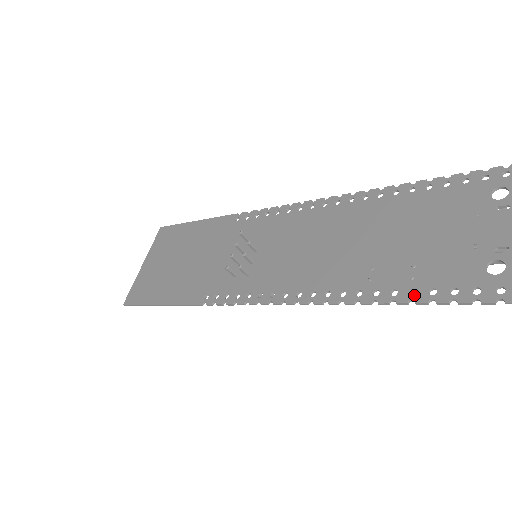
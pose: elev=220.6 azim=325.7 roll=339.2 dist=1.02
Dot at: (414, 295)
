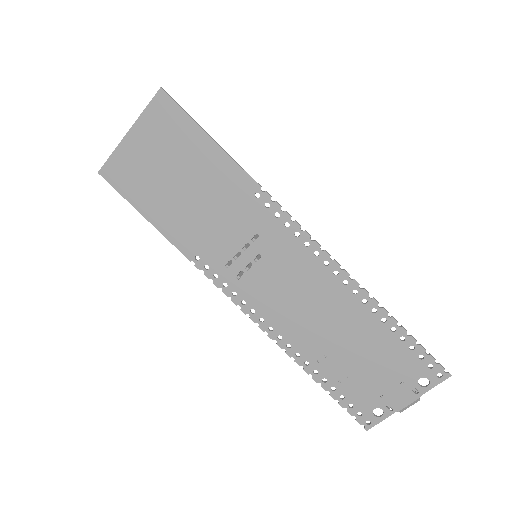
Dot at: (332, 391)
